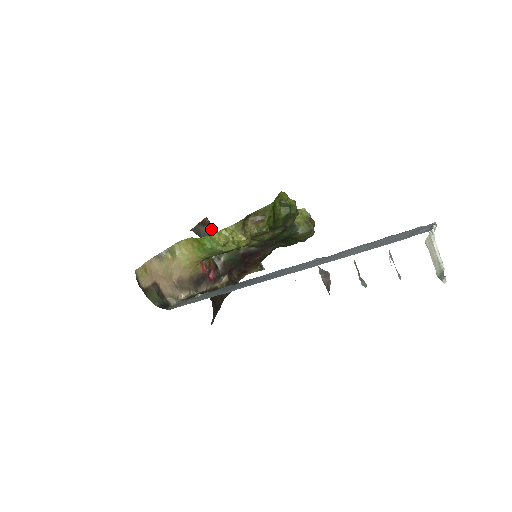
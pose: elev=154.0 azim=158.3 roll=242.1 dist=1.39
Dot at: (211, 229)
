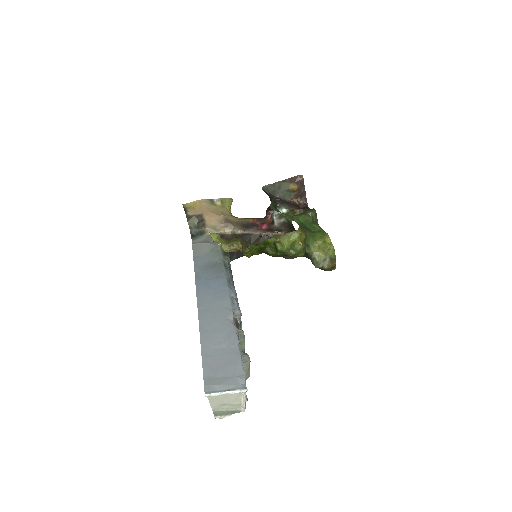
Dot at: (299, 187)
